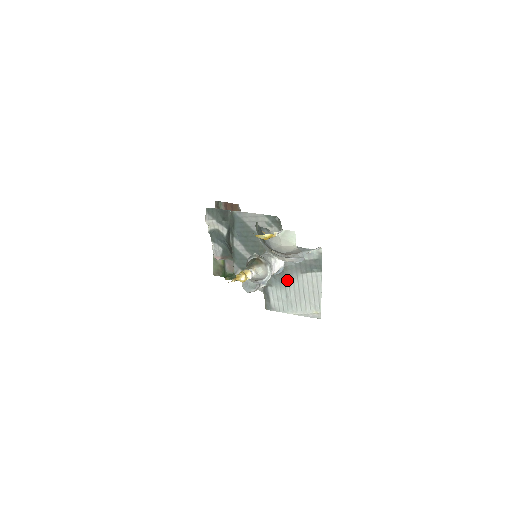
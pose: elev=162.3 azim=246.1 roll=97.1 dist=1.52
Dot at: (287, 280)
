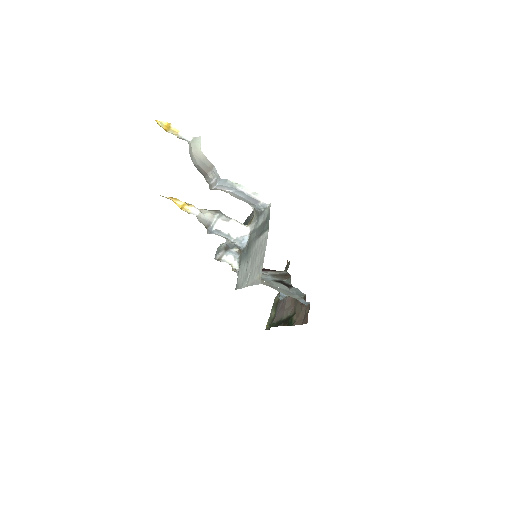
Dot at: (250, 250)
